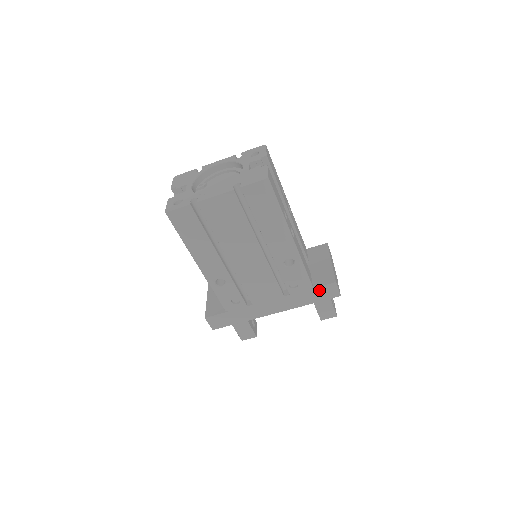
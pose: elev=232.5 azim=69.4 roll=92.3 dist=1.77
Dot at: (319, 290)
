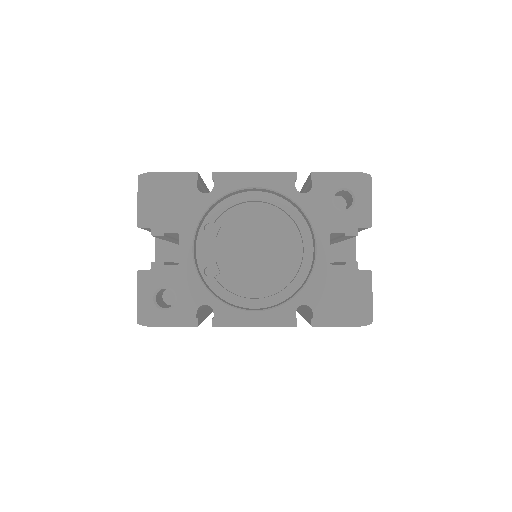
Dot at: occluded
